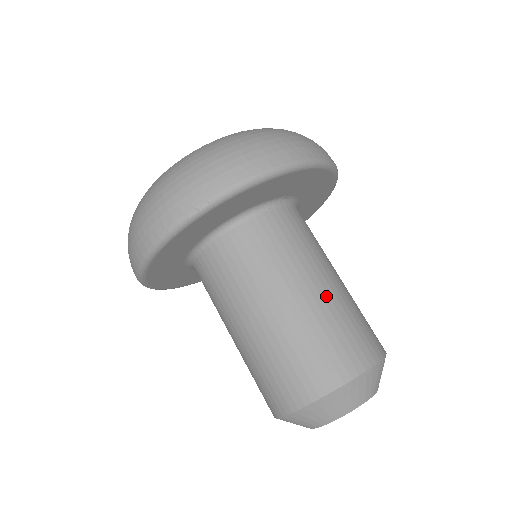
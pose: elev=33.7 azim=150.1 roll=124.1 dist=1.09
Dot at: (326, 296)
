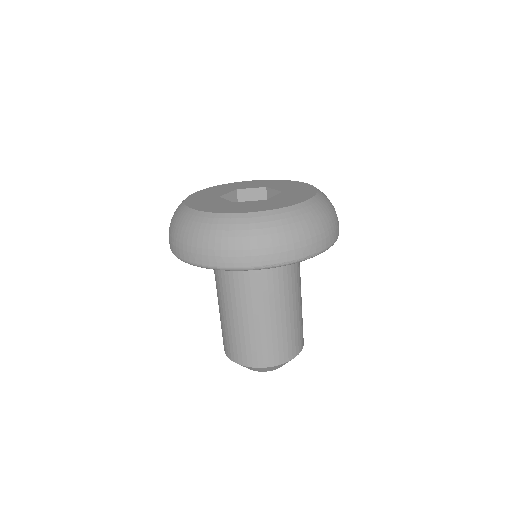
Dot at: occluded
